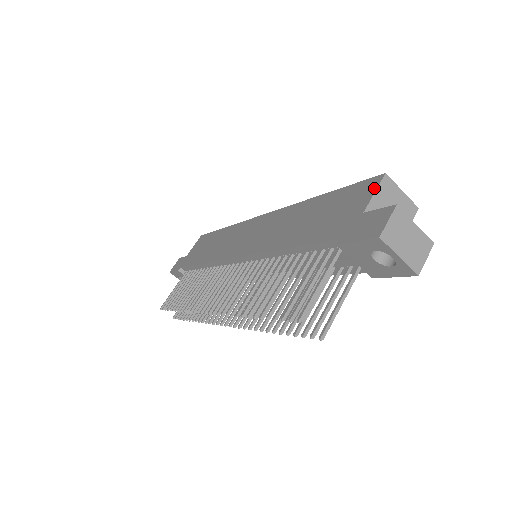
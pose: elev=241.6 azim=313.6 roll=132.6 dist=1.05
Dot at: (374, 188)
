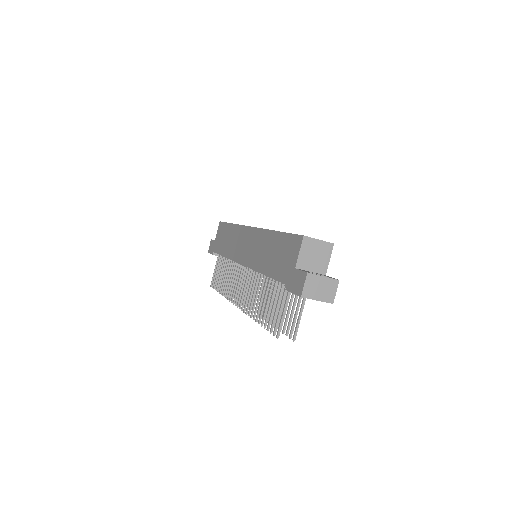
Dot at: (299, 247)
